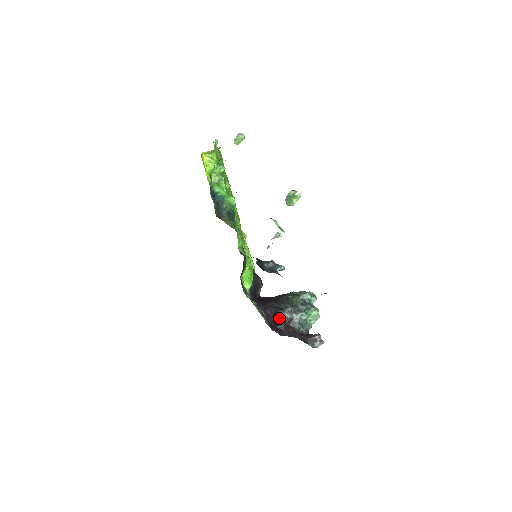
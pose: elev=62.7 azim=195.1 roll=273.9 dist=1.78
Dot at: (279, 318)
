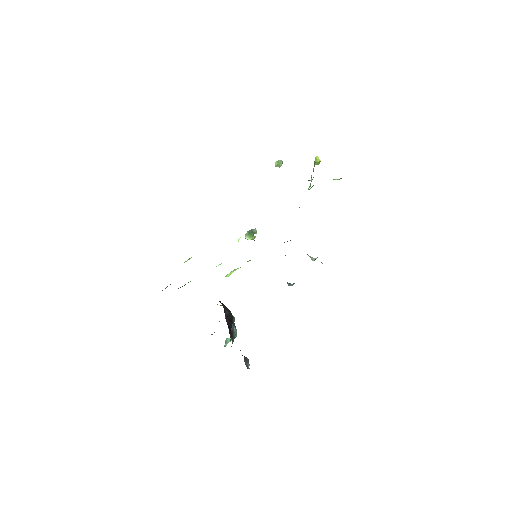
Dot at: (230, 322)
